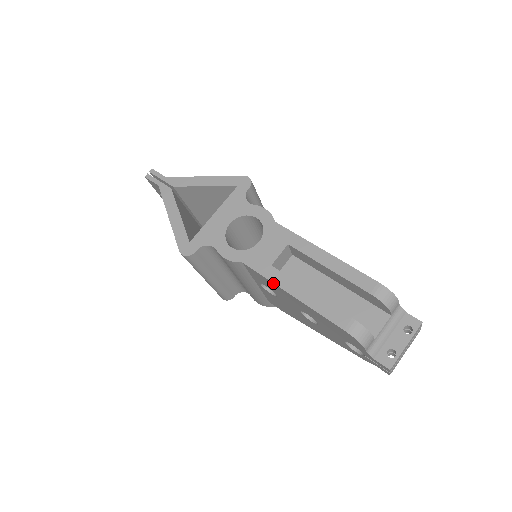
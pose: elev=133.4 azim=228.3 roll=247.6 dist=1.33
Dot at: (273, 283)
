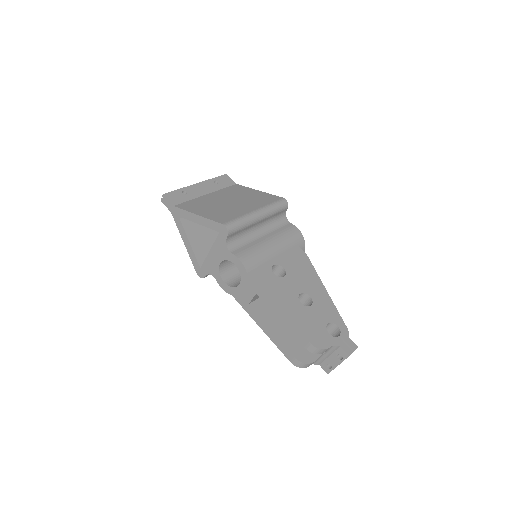
Dot at: (251, 316)
